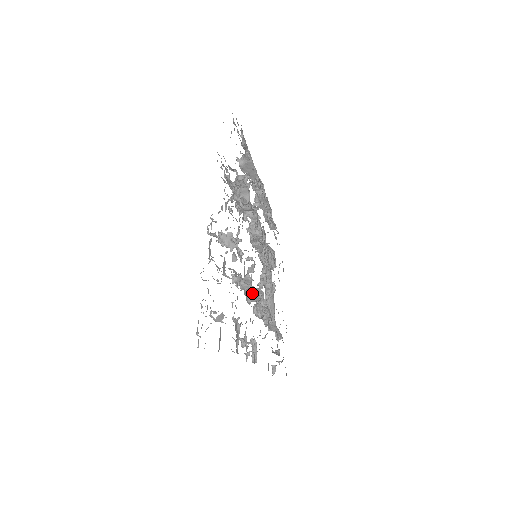
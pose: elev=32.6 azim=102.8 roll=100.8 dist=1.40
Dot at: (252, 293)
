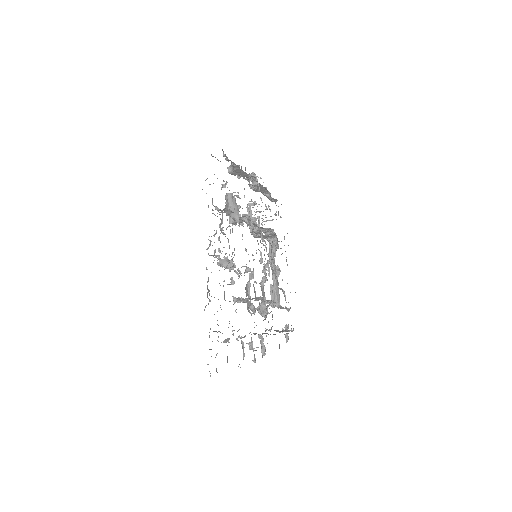
Dot at: (252, 309)
